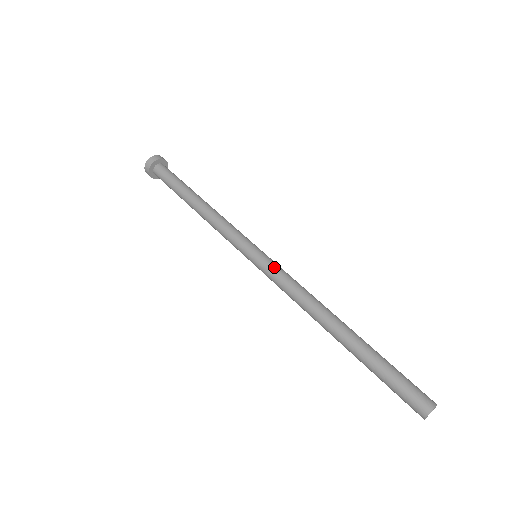
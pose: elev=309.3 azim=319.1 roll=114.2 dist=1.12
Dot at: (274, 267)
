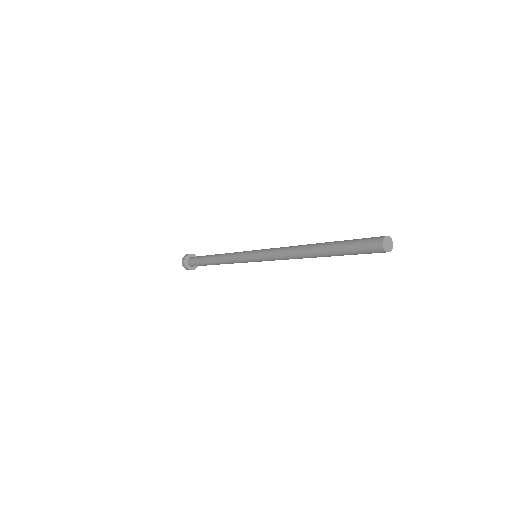
Dot at: (265, 250)
